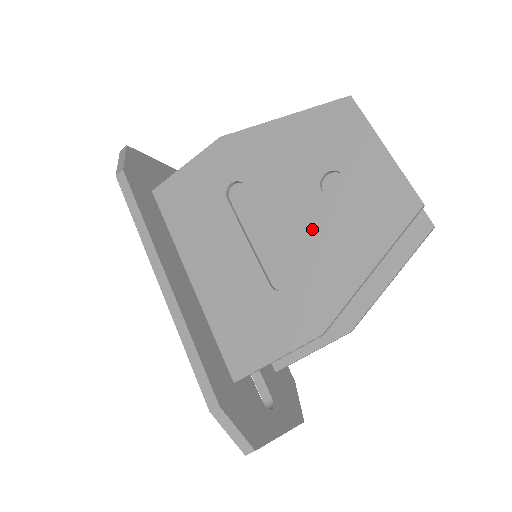
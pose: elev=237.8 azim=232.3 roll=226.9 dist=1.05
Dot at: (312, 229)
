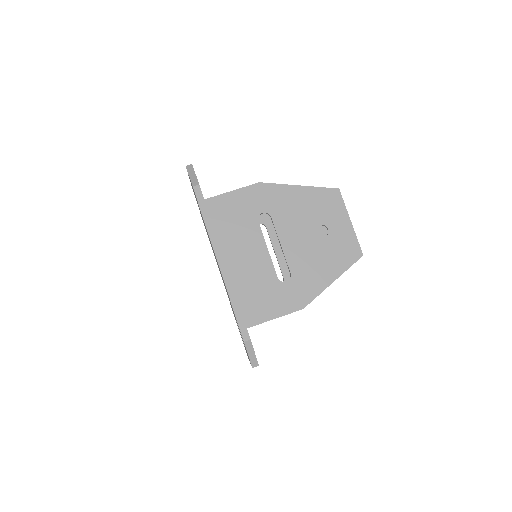
Dot at: (307, 253)
